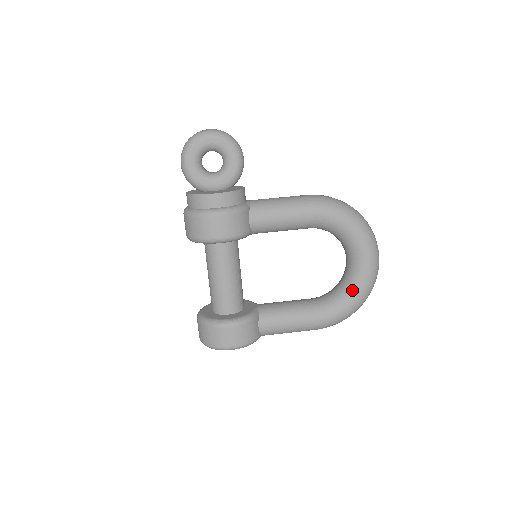
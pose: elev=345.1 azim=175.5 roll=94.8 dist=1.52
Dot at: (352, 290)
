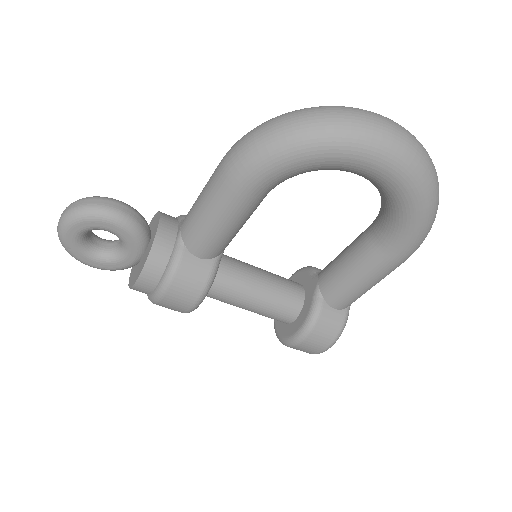
Dot at: (400, 206)
